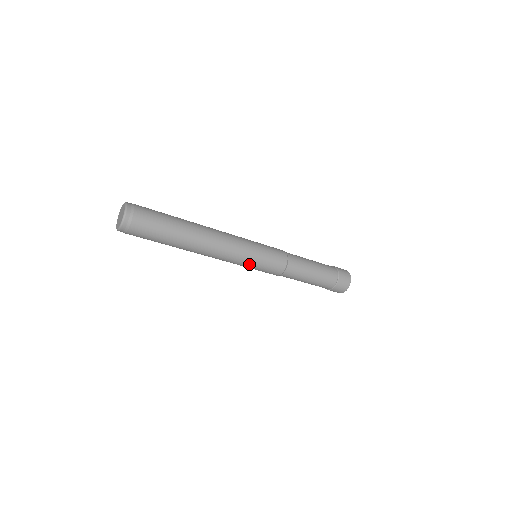
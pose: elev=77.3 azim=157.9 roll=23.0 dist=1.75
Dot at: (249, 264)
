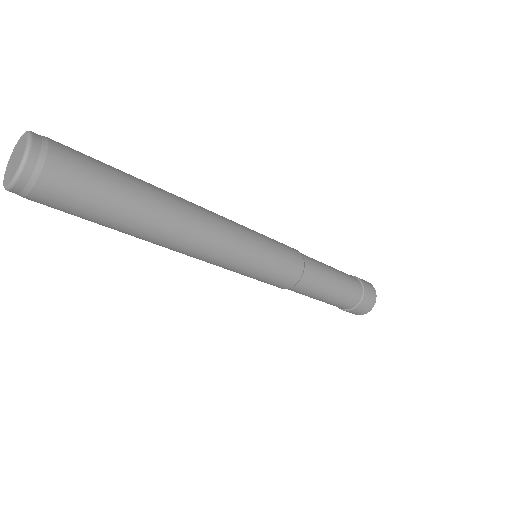
Dot at: (258, 256)
